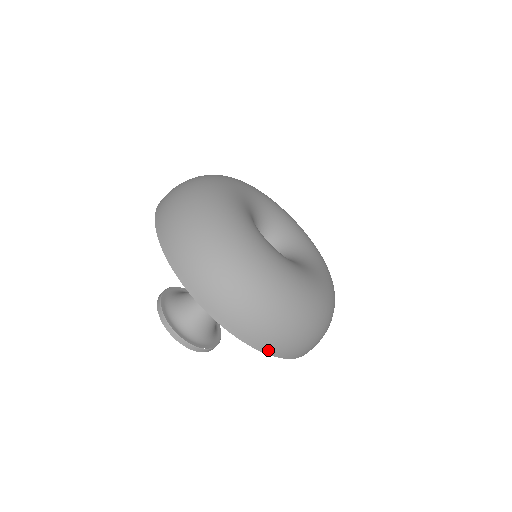
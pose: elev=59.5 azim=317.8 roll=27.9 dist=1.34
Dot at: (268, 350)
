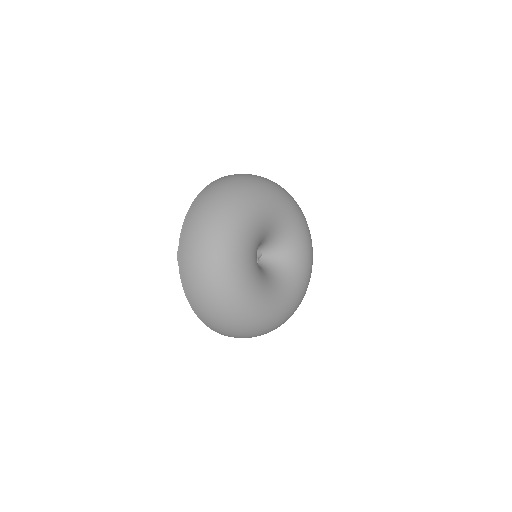
Dot at: occluded
